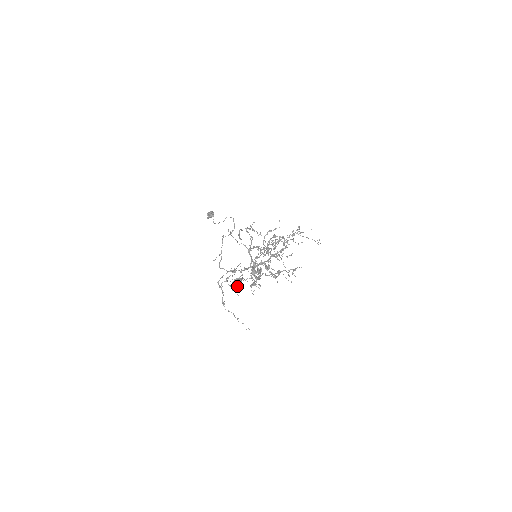
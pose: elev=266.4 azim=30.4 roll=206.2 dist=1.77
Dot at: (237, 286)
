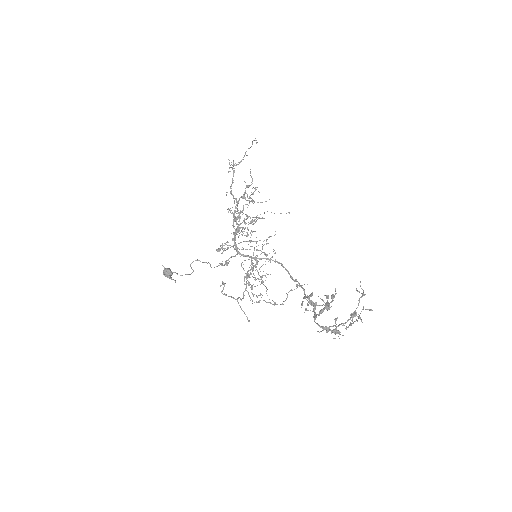
Dot at: occluded
